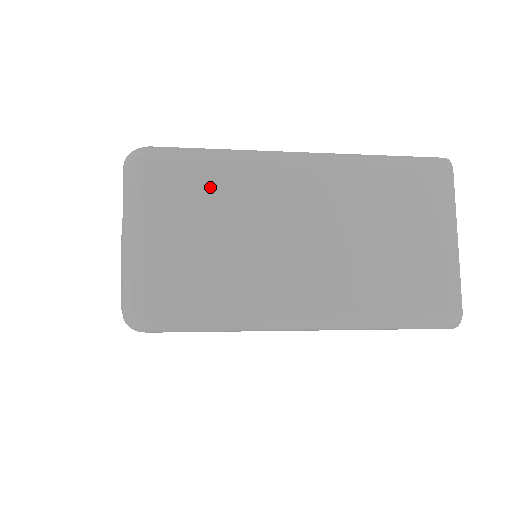
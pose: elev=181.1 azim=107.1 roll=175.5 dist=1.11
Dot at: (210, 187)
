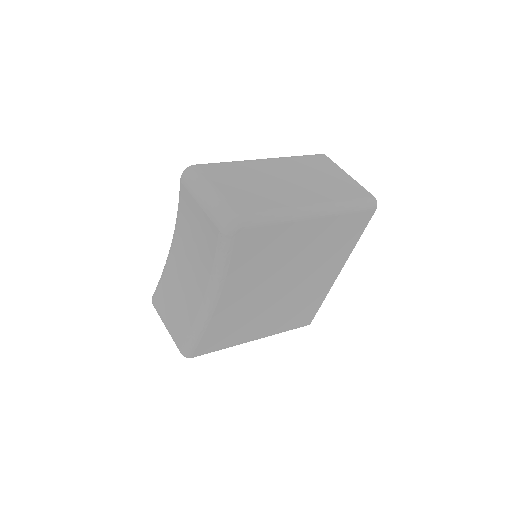
Dot at: (229, 171)
